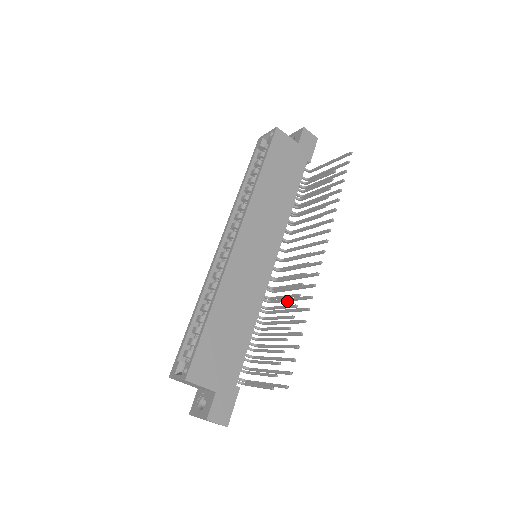
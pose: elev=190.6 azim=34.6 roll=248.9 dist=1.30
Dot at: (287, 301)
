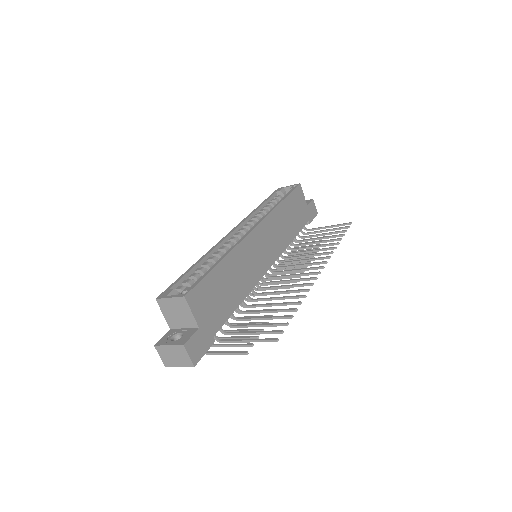
Dot at: (278, 293)
